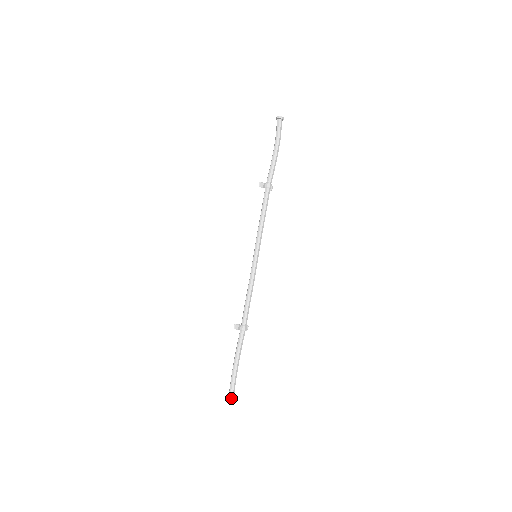
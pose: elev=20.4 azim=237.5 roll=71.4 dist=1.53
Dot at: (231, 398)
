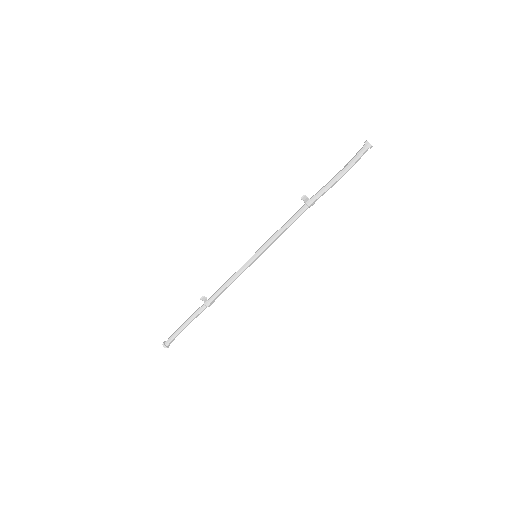
Dot at: (167, 344)
